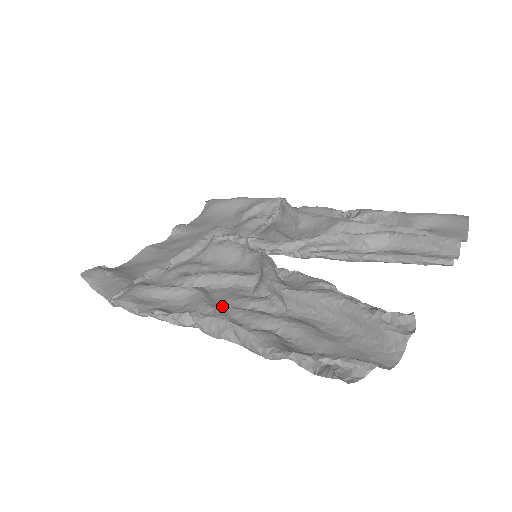
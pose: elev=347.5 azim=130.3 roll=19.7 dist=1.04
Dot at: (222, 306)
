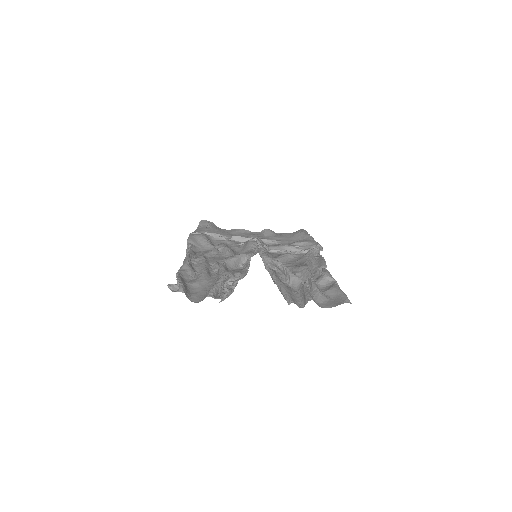
Dot at: (207, 258)
